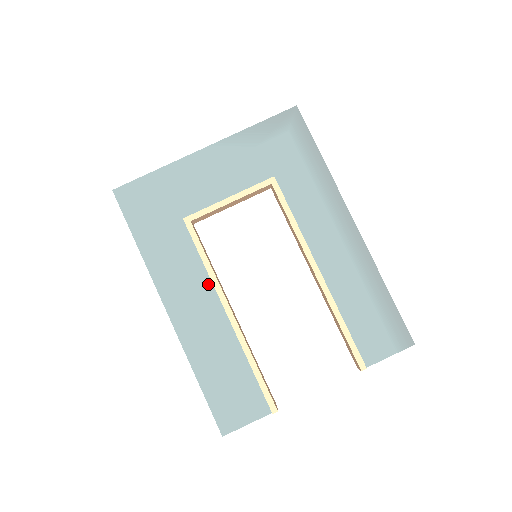
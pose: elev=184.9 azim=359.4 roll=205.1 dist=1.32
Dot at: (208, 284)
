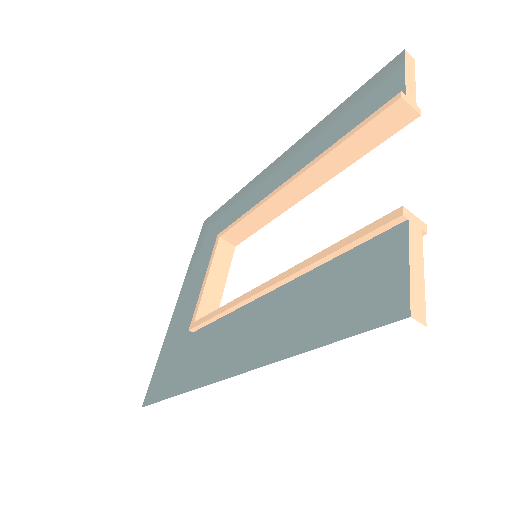
Dot at: (240, 313)
